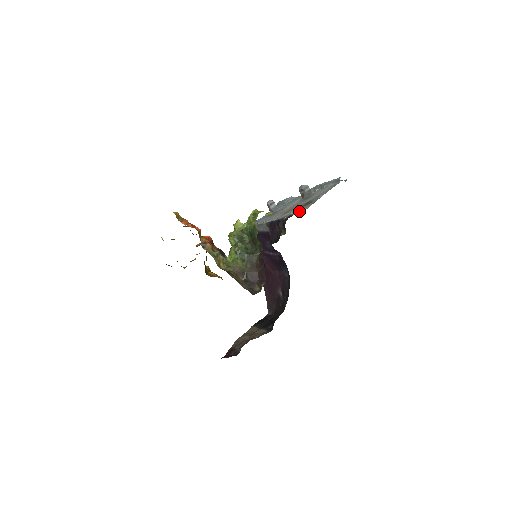
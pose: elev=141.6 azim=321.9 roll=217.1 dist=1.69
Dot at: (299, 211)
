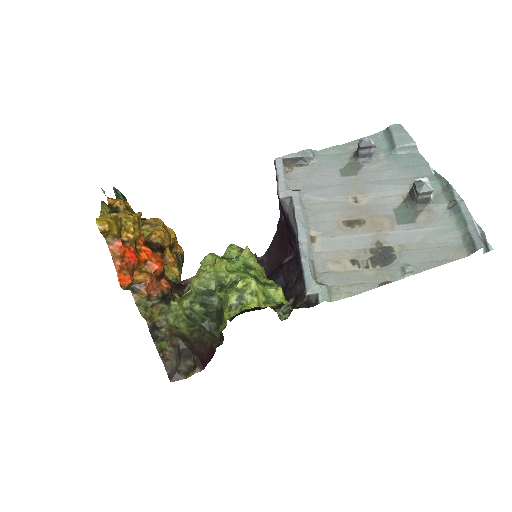
Dot at: (346, 280)
